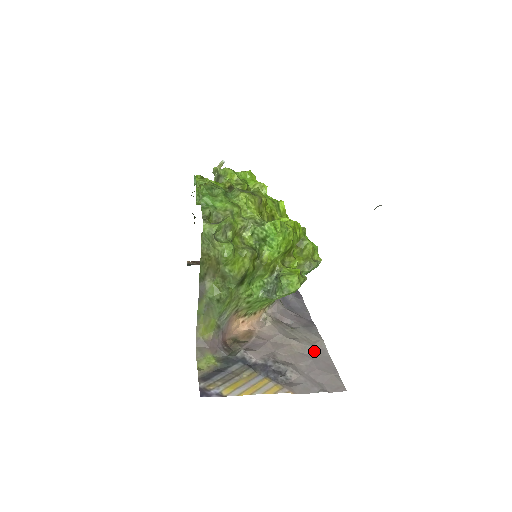
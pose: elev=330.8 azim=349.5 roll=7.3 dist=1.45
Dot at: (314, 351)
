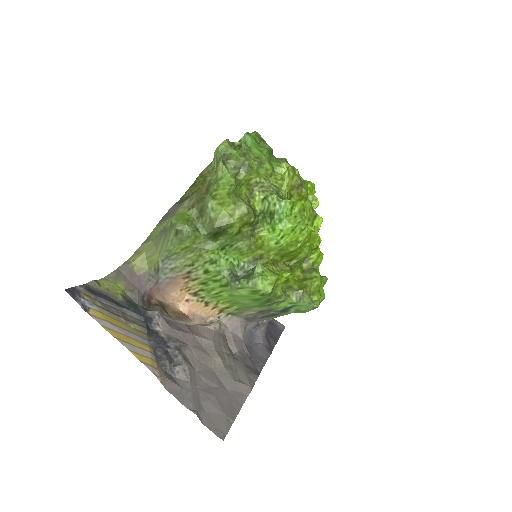
Dot at: (231, 384)
